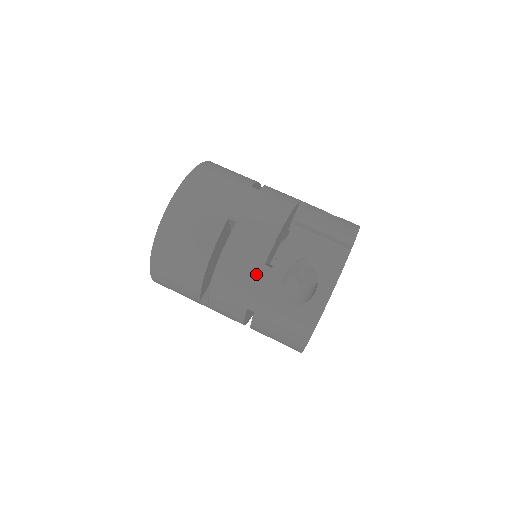
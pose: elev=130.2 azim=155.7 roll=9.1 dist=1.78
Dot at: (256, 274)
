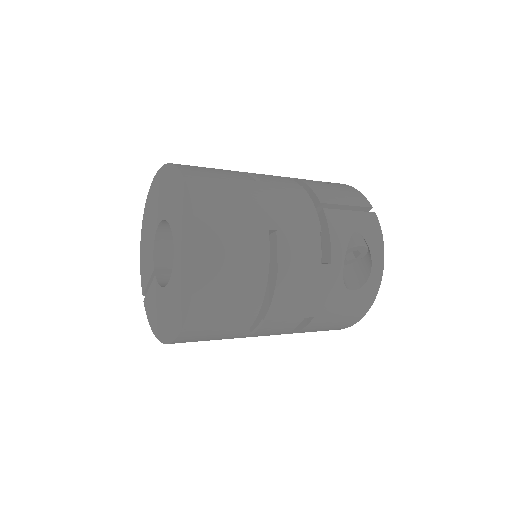
Dot at: (318, 278)
